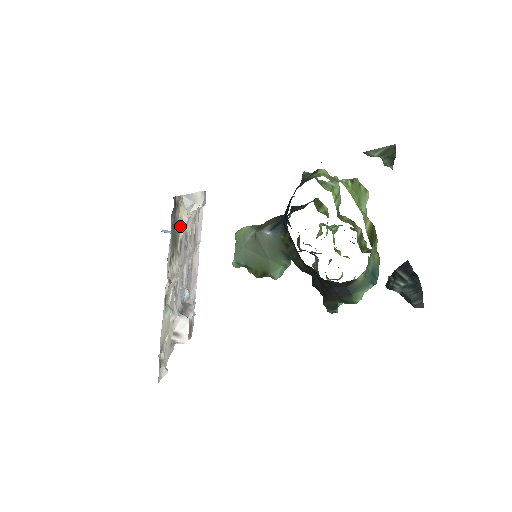
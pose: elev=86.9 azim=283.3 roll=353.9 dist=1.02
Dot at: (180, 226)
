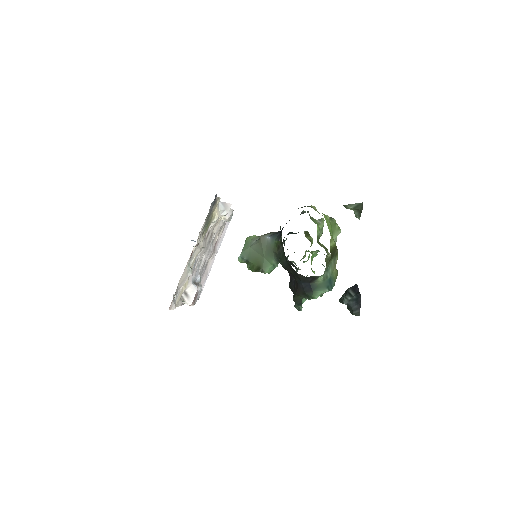
Dot at: (212, 219)
